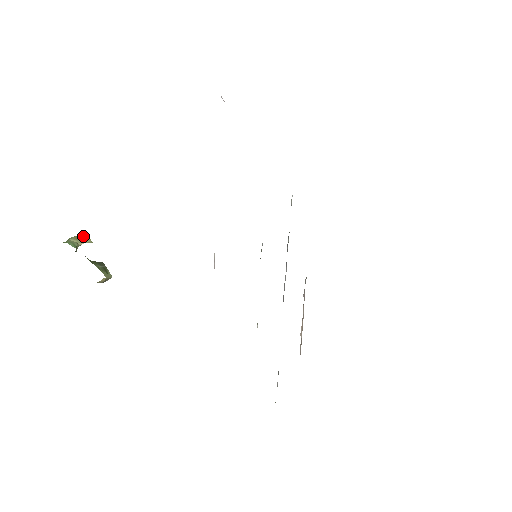
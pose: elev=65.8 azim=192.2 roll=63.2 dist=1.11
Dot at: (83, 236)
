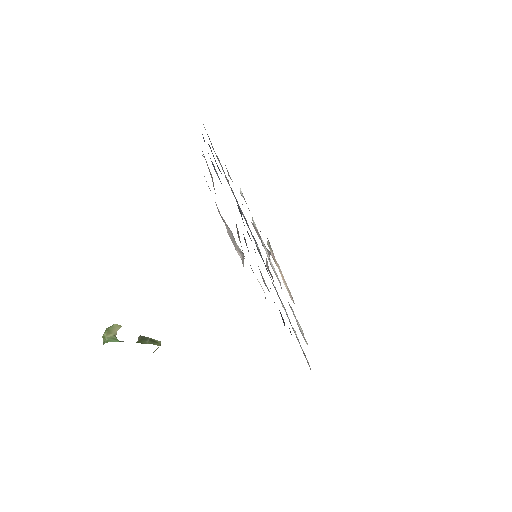
Dot at: (111, 326)
